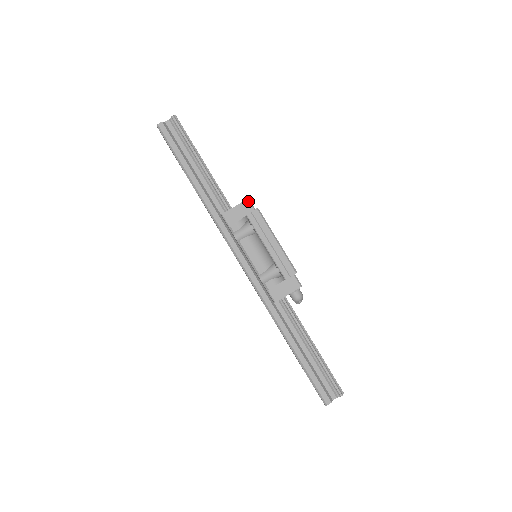
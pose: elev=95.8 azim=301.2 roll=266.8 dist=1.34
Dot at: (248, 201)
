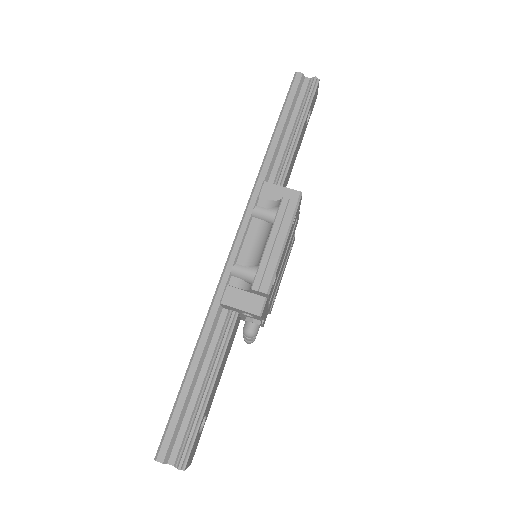
Dot at: (299, 194)
